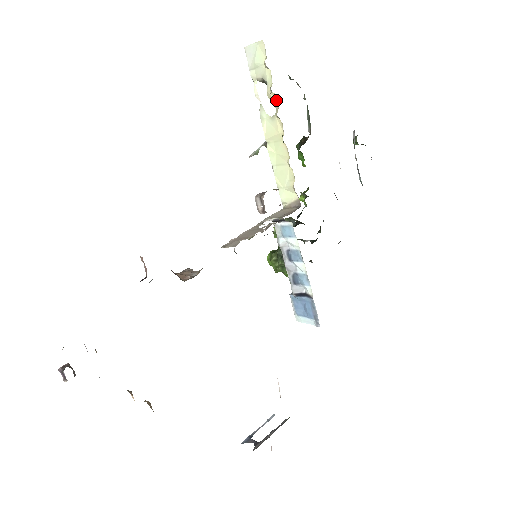
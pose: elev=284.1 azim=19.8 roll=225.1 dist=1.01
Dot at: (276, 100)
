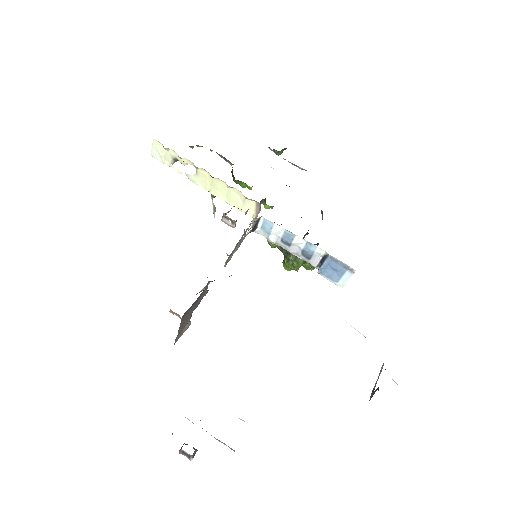
Dot at: (188, 160)
